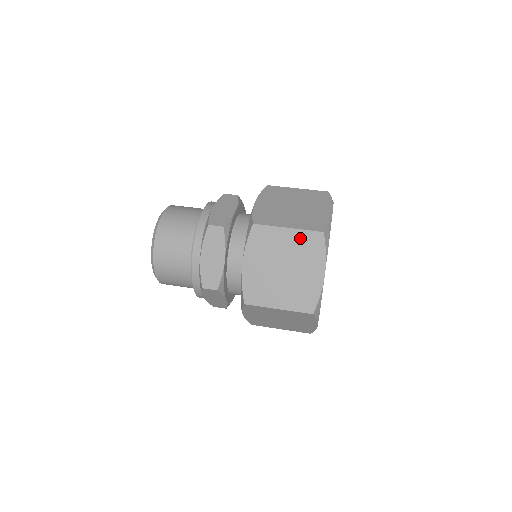
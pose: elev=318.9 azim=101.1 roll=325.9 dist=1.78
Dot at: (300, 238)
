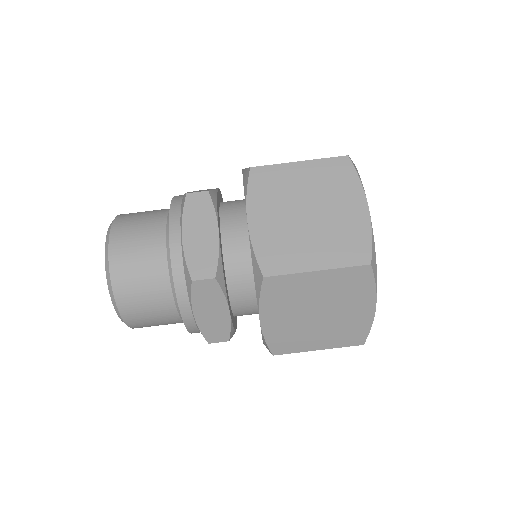
Dot at: occluded
